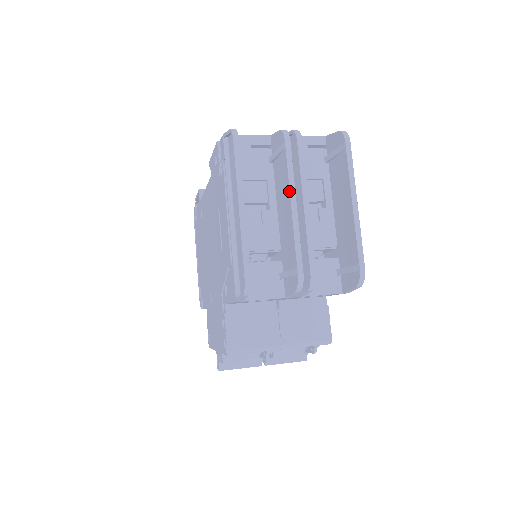
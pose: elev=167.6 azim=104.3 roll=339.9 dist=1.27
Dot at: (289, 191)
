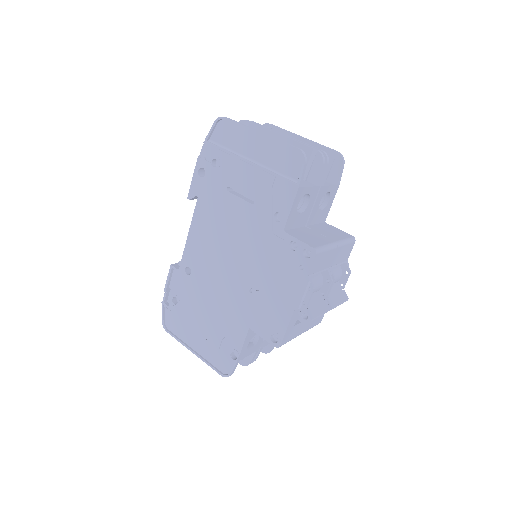
Dot at: (271, 131)
